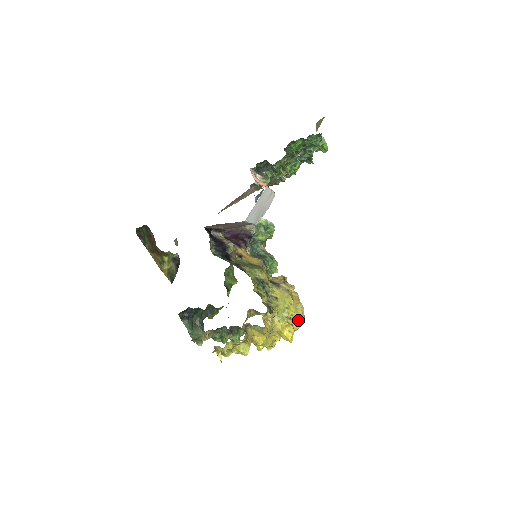
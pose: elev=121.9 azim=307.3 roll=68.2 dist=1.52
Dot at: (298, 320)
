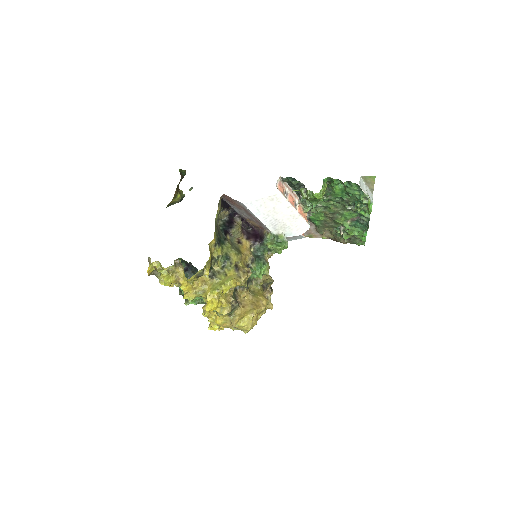
Dot at: (241, 318)
